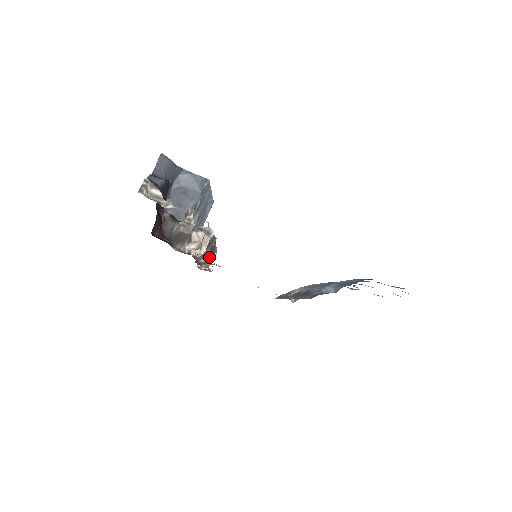
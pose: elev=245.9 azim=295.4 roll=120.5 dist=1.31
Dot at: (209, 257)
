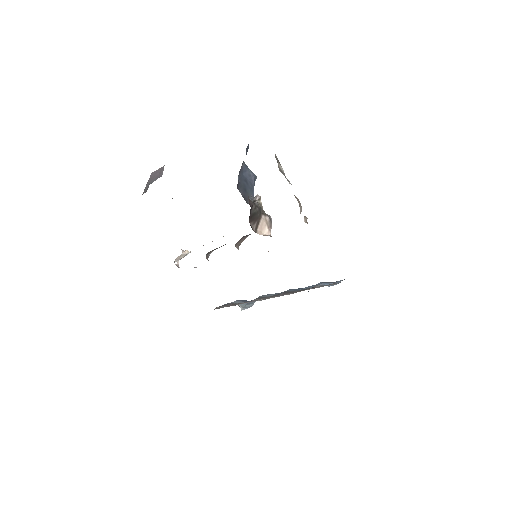
Dot at: (212, 251)
